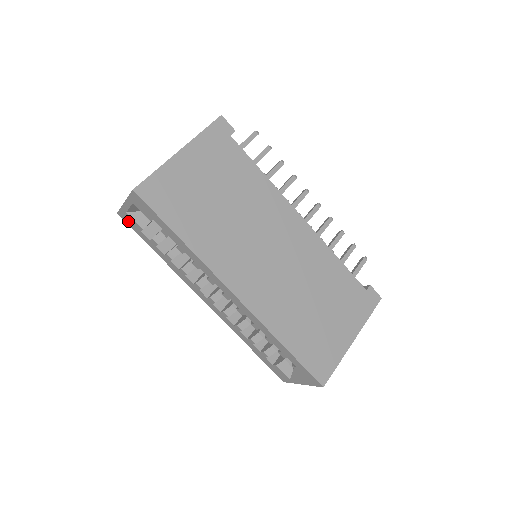
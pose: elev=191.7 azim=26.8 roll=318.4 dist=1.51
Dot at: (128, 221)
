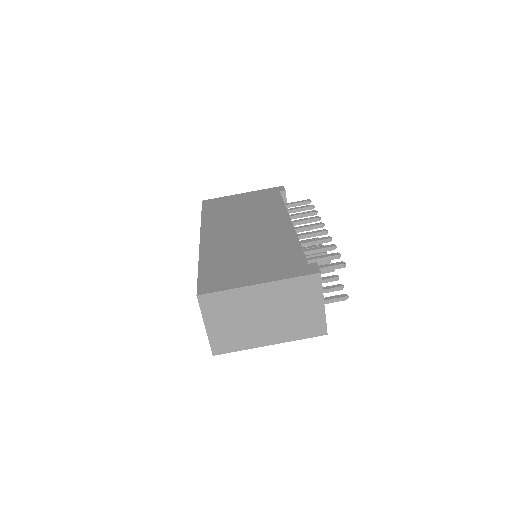
Dot at: occluded
